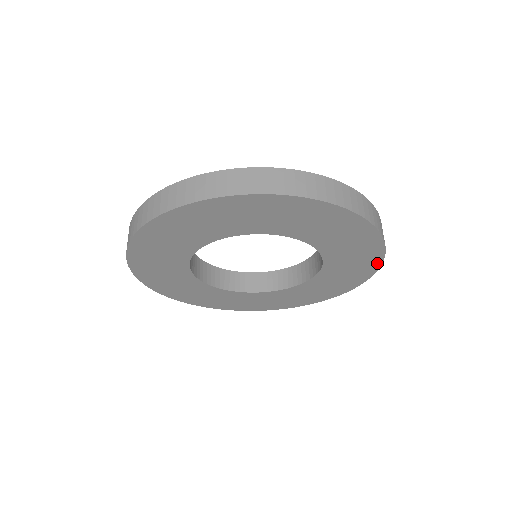
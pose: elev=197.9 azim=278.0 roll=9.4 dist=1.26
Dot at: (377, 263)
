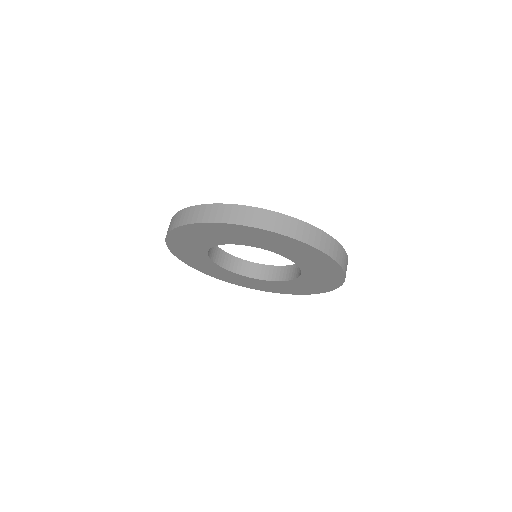
Dot at: (339, 283)
